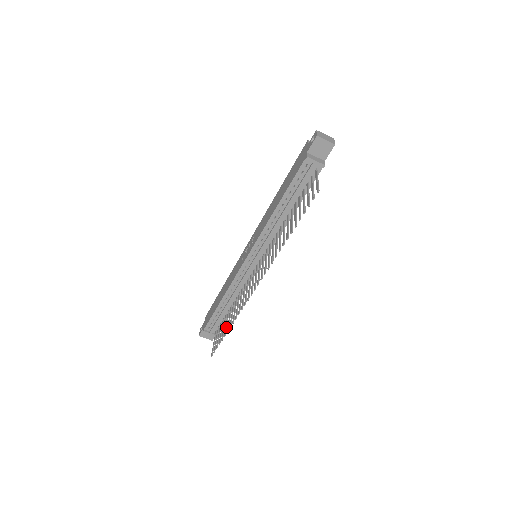
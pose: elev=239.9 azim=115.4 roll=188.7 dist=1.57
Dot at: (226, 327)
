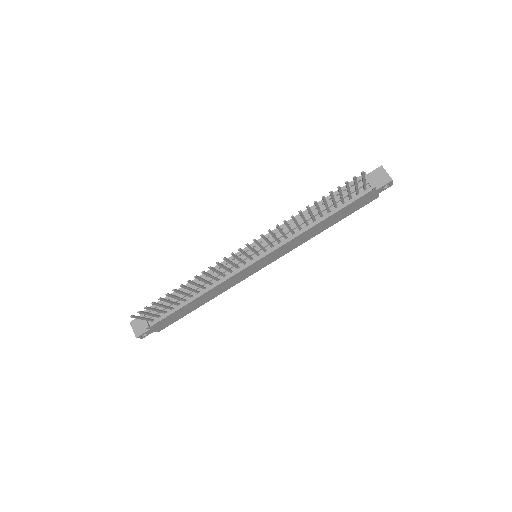
Dot at: (174, 295)
